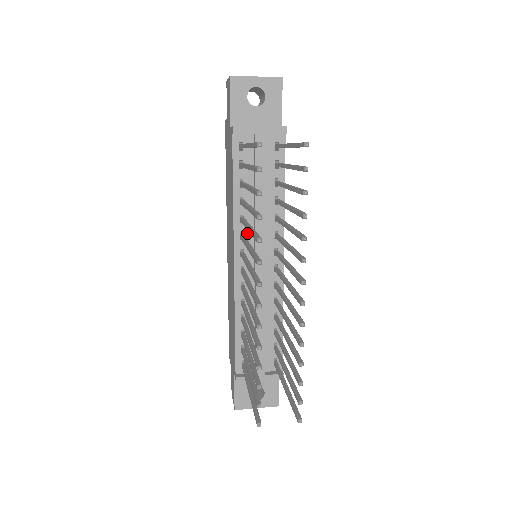
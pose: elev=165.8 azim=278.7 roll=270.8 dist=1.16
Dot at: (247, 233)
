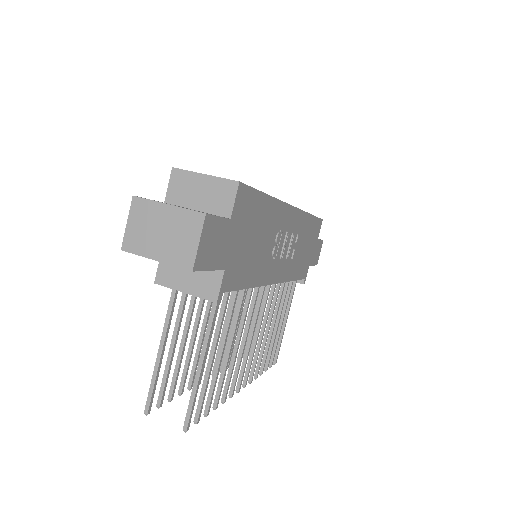
Dot at: occluded
